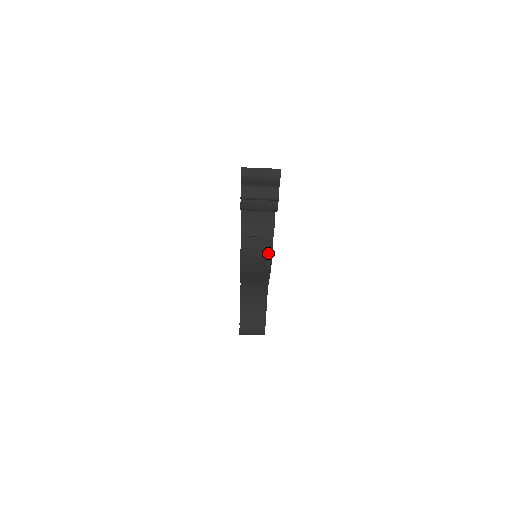
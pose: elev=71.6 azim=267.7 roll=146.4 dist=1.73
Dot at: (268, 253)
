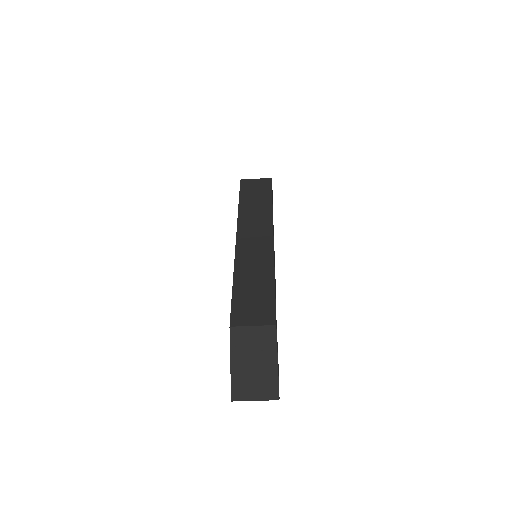
Dot at: occluded
